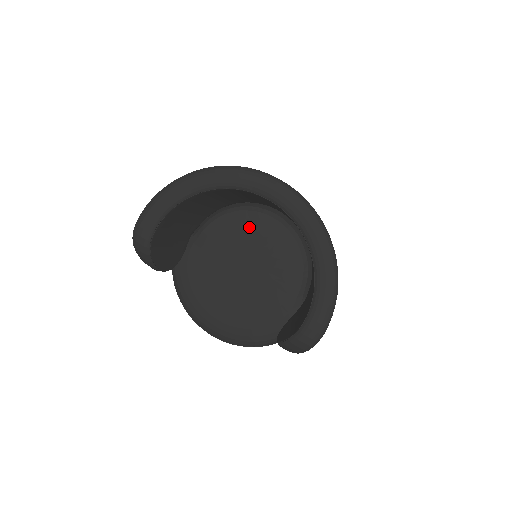
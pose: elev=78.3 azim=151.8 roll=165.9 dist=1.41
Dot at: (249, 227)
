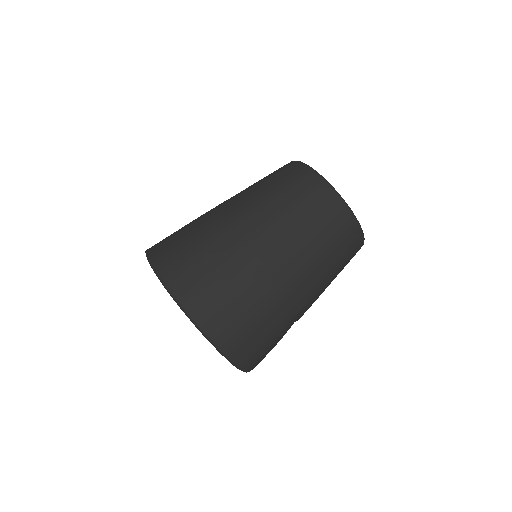
Dot at: occluded
